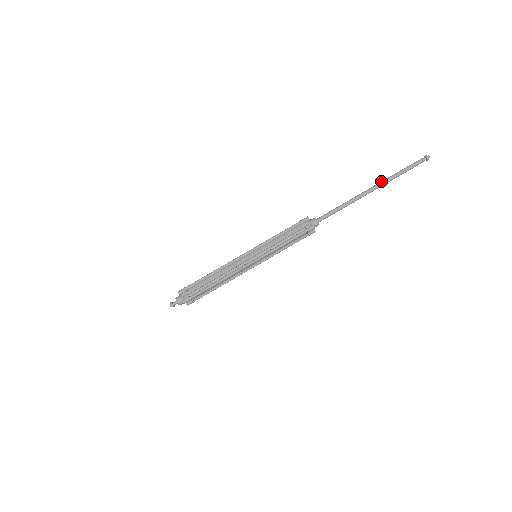
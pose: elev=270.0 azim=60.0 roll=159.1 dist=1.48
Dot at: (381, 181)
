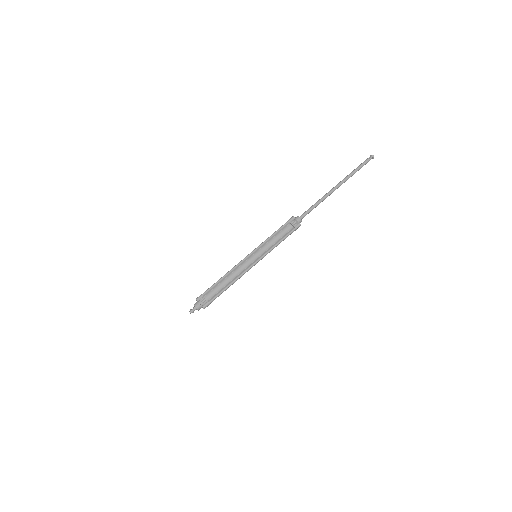
Dot at: (342, 181)
